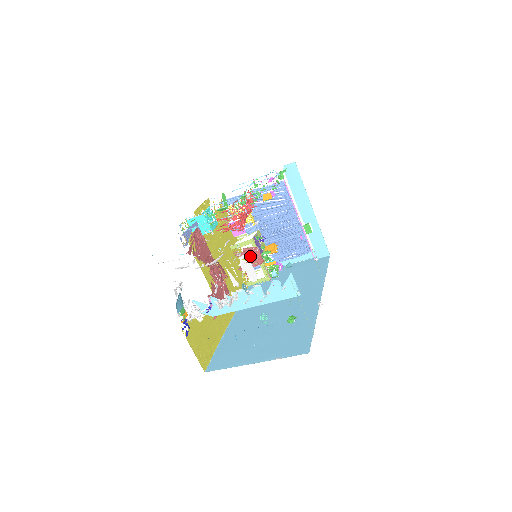
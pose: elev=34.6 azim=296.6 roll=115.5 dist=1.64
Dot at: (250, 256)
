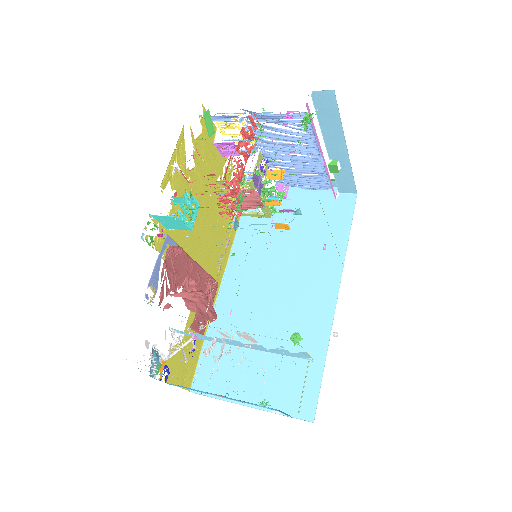
Dot at: occluded
